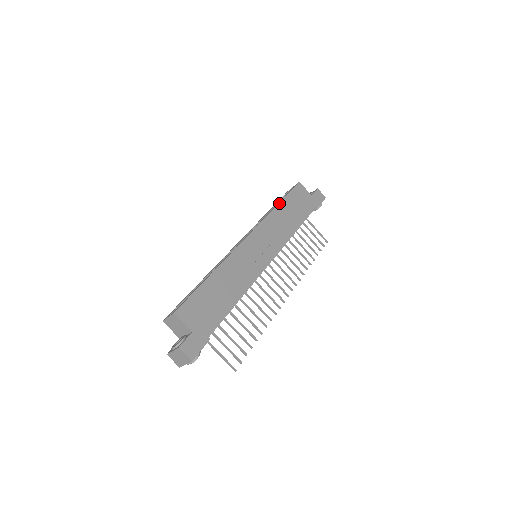
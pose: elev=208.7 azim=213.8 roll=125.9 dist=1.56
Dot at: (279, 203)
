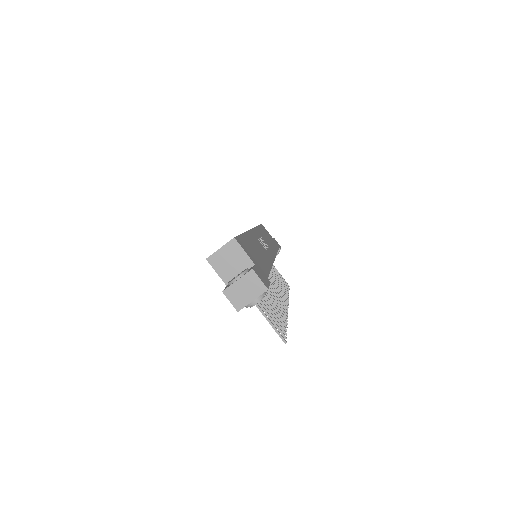
Dot at: (258, 226)
